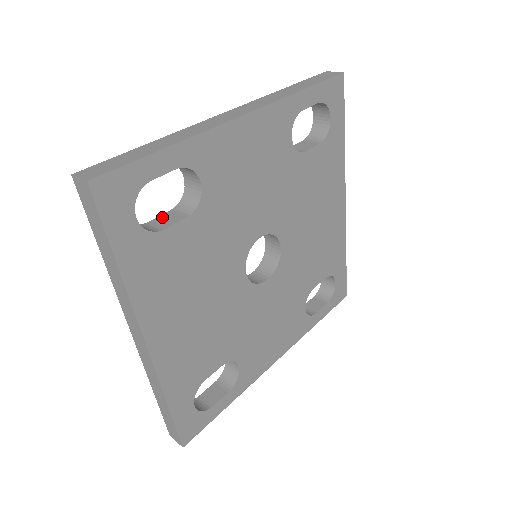
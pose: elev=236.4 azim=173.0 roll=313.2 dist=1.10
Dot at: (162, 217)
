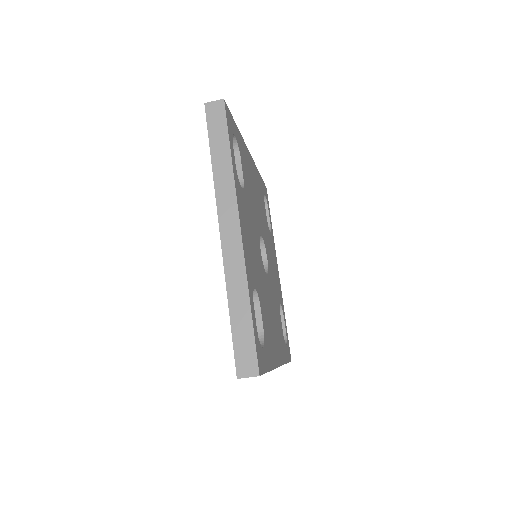
Dot at: occluded
